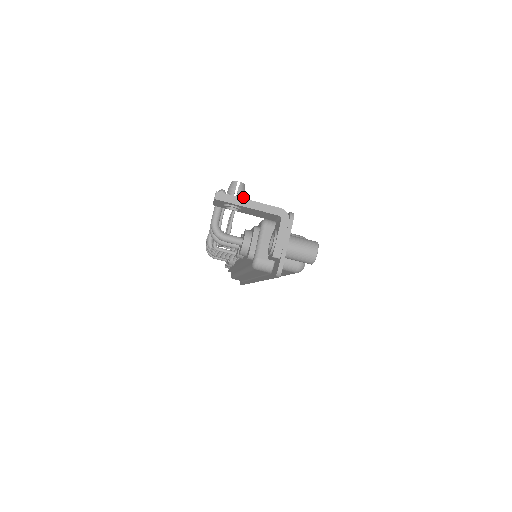
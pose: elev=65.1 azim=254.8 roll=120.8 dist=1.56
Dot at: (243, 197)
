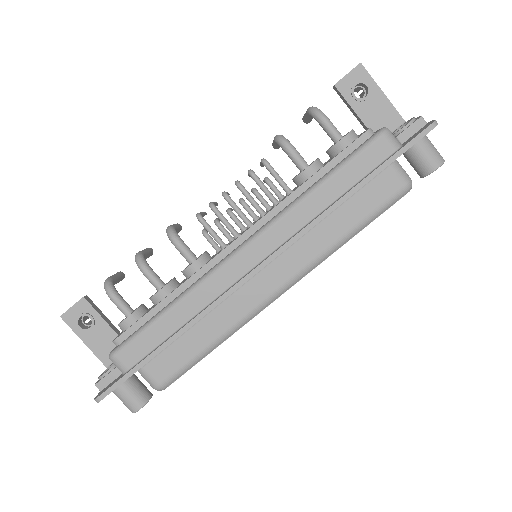
Dot at: occluded
